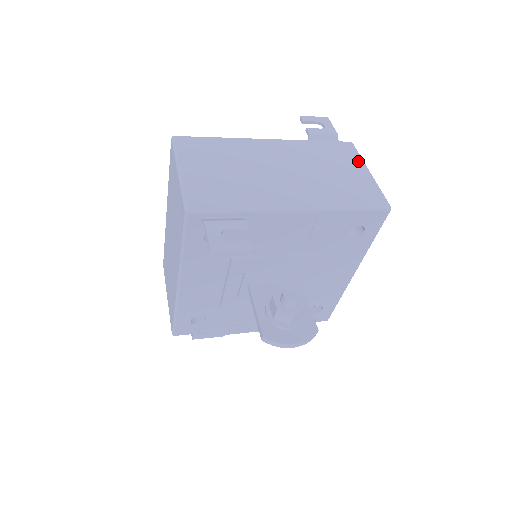
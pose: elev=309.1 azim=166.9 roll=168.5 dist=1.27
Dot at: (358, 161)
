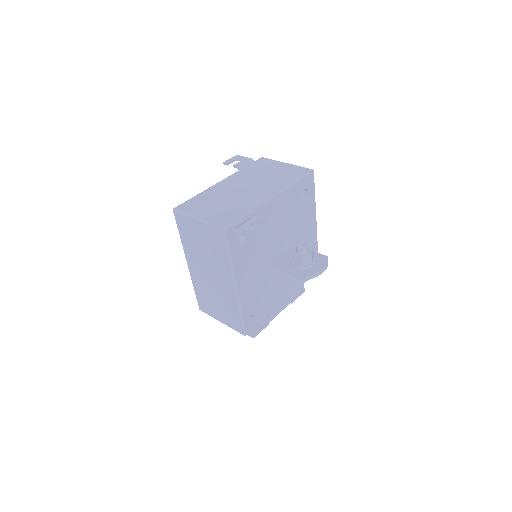
Dot at: (275, 162)
